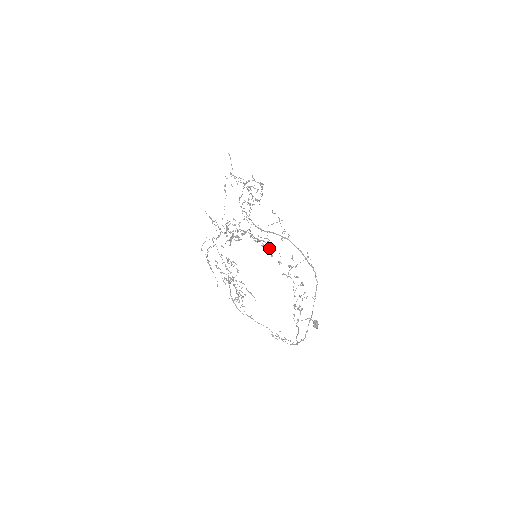
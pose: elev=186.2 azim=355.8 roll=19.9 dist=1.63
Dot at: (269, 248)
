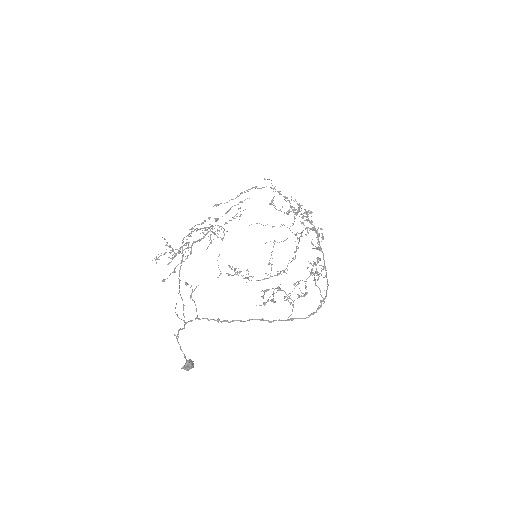
Dot at: occluded
